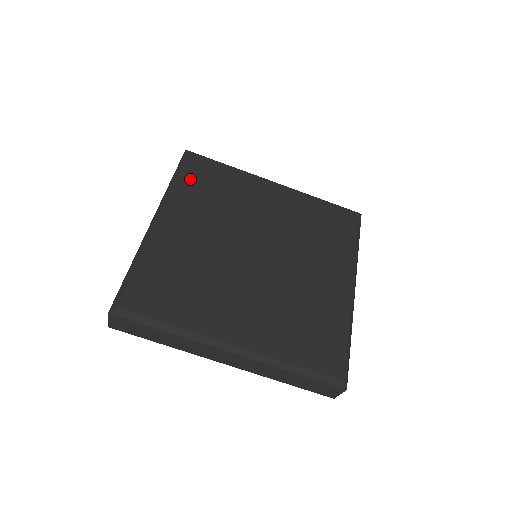
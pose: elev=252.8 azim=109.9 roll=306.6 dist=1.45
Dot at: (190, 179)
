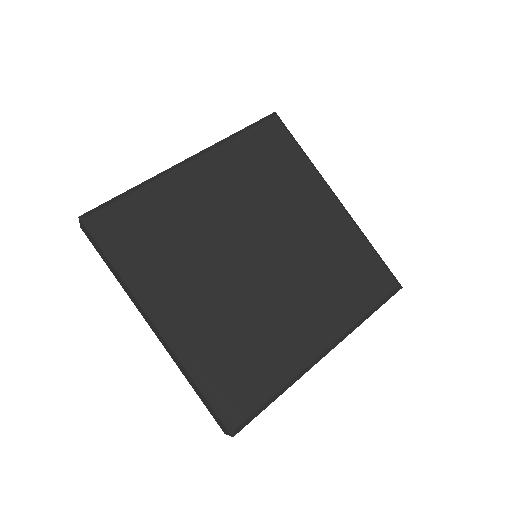
Dot at: (253, 143)
